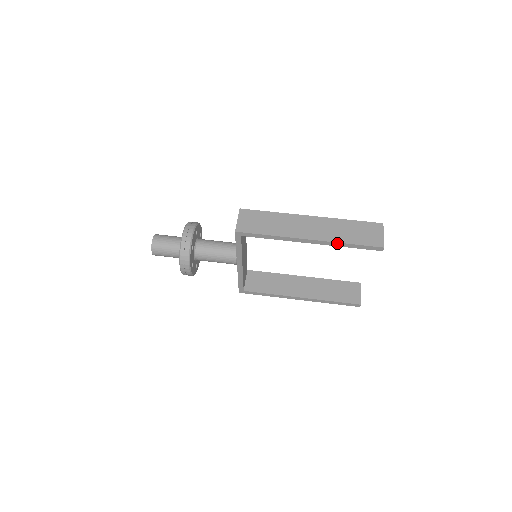
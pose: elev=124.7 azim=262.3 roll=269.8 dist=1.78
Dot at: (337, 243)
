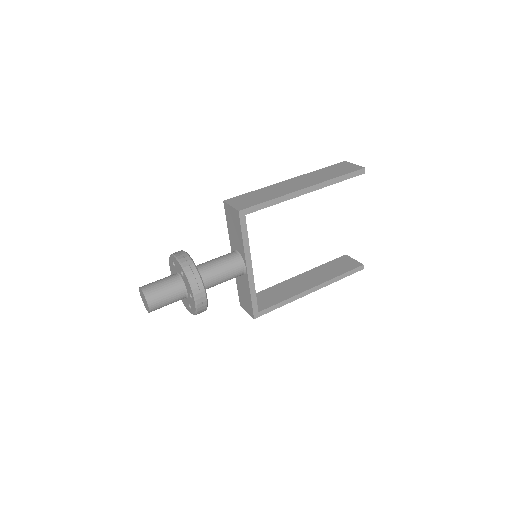
Dot at: (329, 181)
